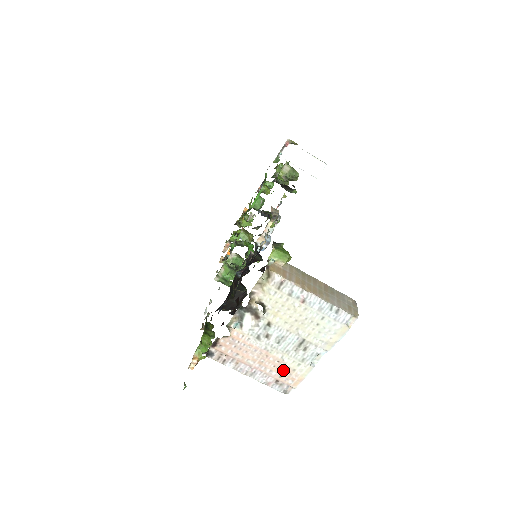
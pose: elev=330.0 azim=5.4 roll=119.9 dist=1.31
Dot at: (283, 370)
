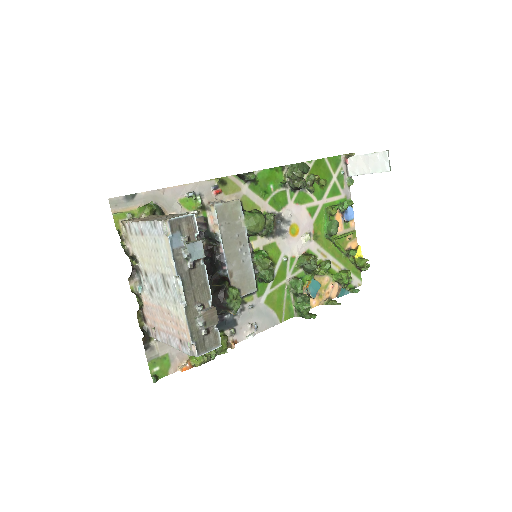
Dot at: (176, 323)
